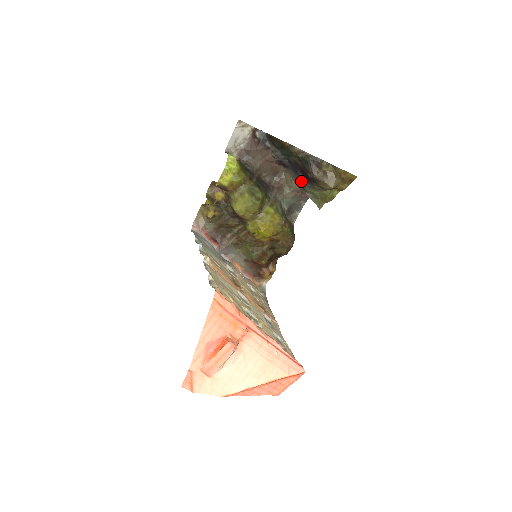
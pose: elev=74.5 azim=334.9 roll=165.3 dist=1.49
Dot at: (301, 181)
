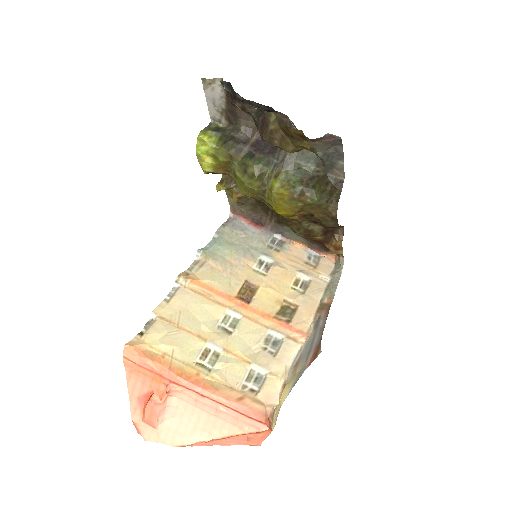
Dot at: occluded
